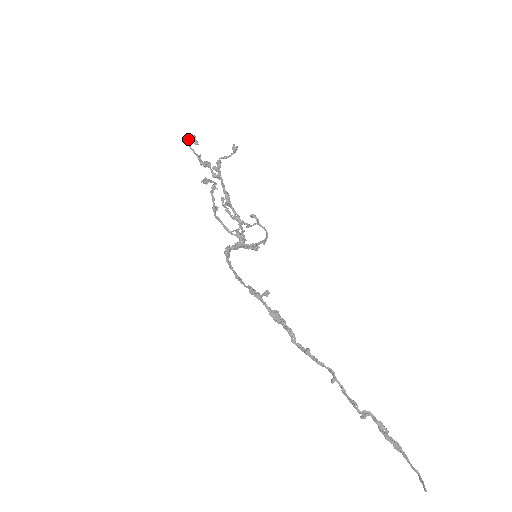
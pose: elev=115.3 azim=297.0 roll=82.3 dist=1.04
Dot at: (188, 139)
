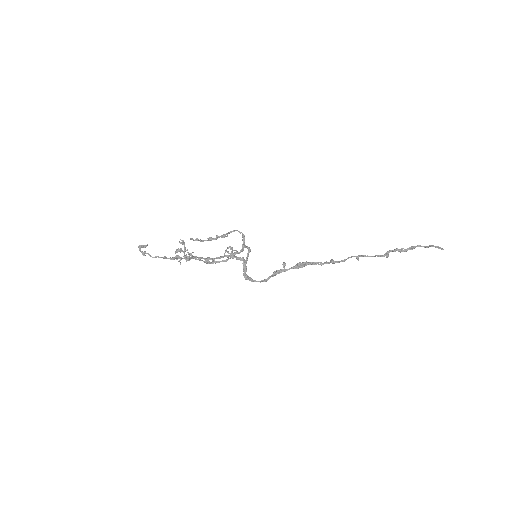
Dot at: (144, 254)
